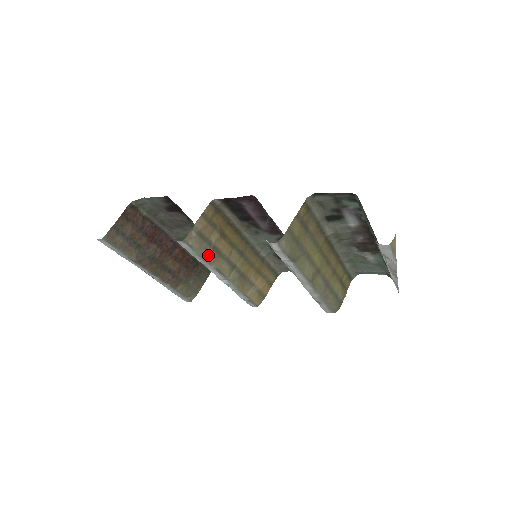
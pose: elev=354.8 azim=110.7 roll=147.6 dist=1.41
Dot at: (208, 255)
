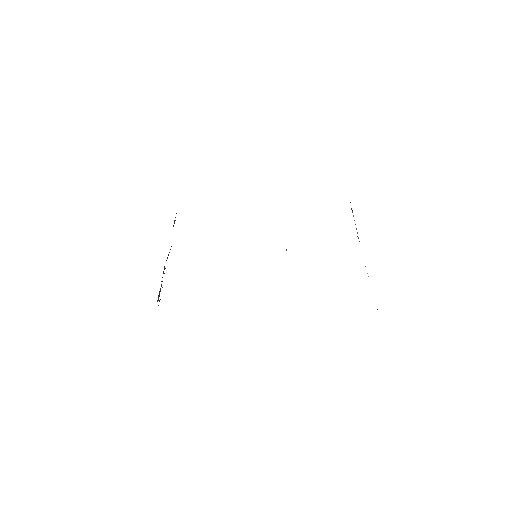
Dot at: occluded
